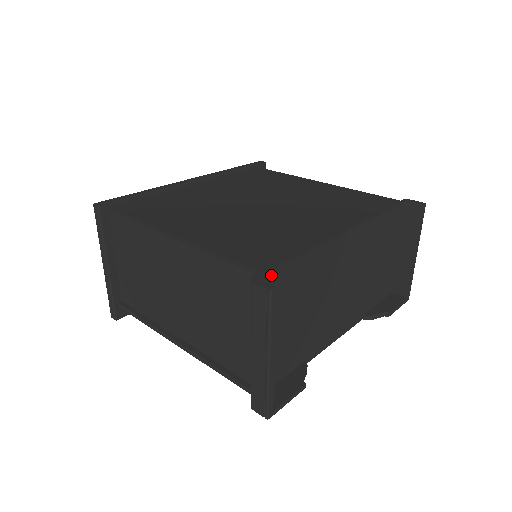
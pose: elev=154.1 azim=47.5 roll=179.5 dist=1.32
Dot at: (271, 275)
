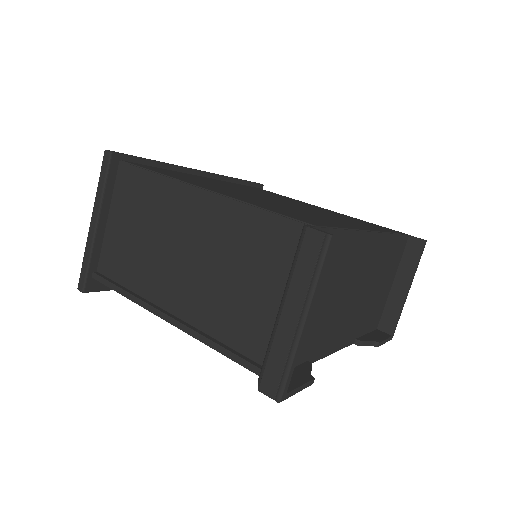
Dot at: occluded
